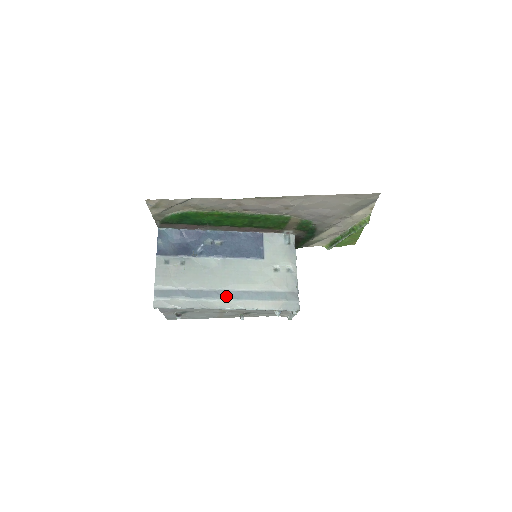
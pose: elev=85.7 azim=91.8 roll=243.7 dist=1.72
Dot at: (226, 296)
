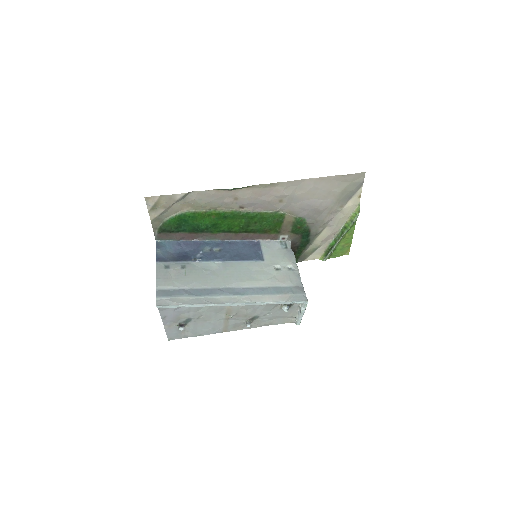
Dot at: (231, 293)
